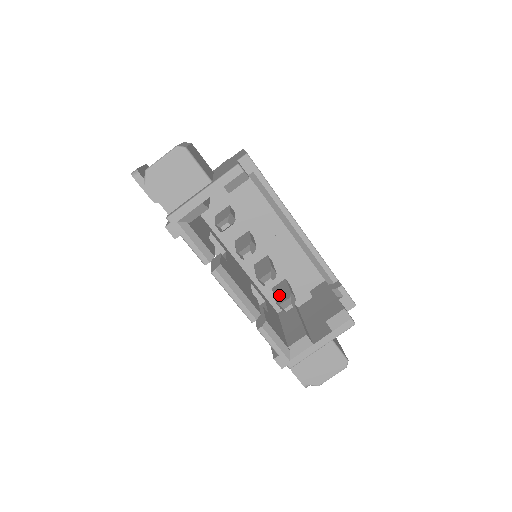
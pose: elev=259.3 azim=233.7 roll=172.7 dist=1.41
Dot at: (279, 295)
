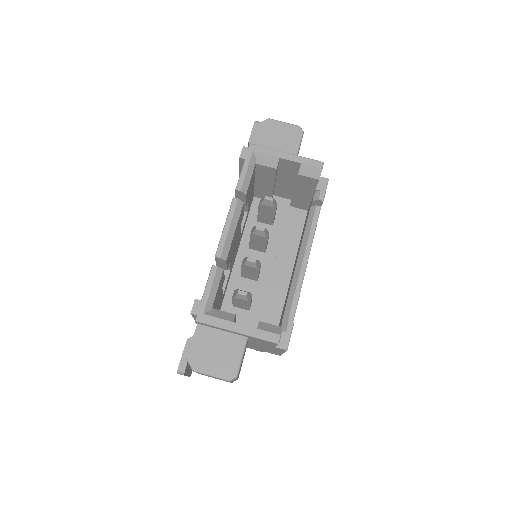
Dot at: occluded
